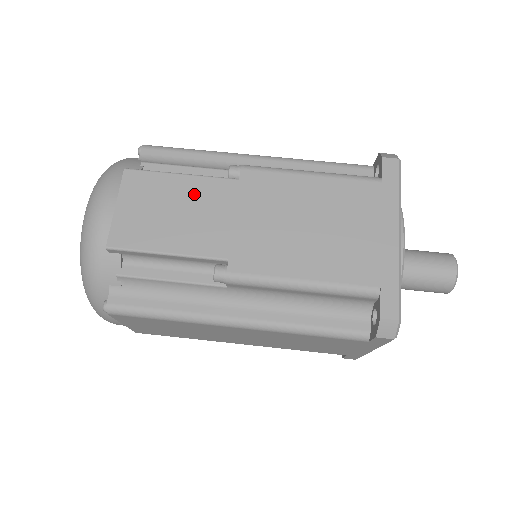
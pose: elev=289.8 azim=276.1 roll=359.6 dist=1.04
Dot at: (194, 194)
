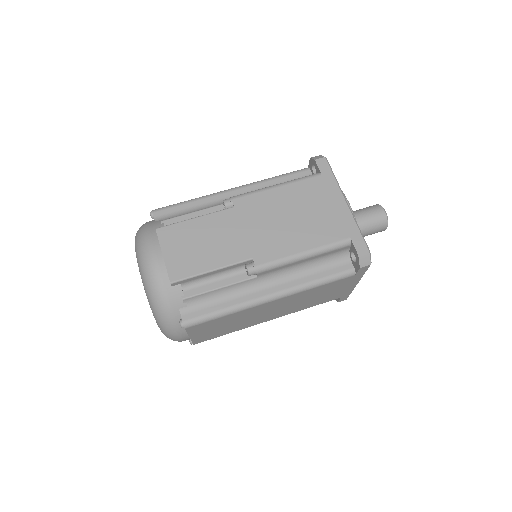
Dot at: (210, 227)
